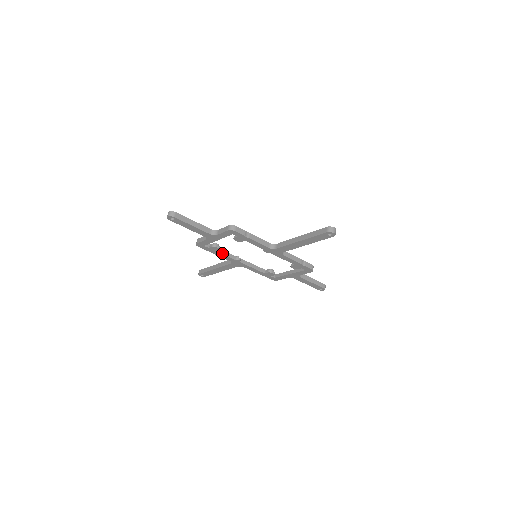
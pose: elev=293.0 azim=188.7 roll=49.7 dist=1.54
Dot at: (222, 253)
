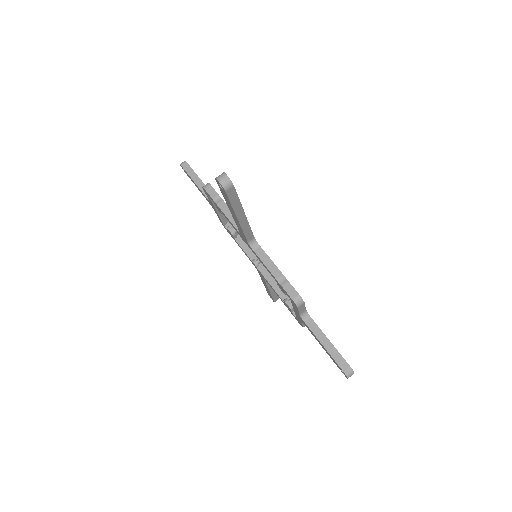
Dot at: (241, 245)
